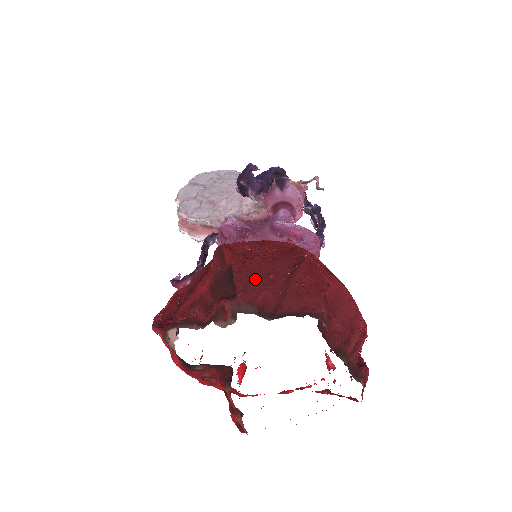
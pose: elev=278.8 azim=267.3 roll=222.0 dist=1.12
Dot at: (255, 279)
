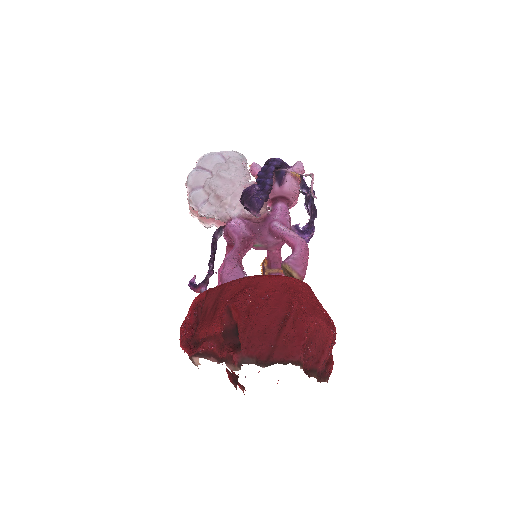
Dot at: (254, 336)
